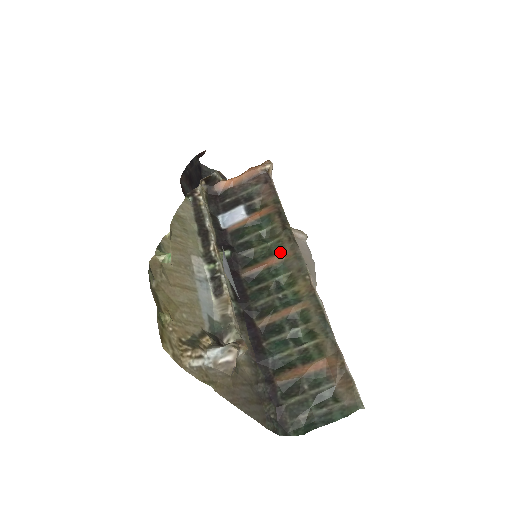
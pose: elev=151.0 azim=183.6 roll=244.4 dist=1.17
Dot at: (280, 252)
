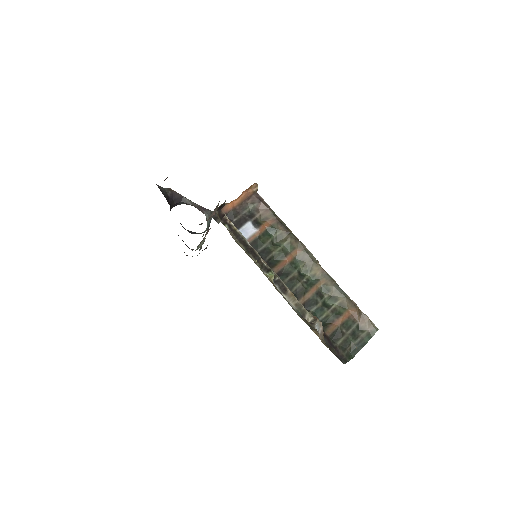
Dot at: (292, 251)
